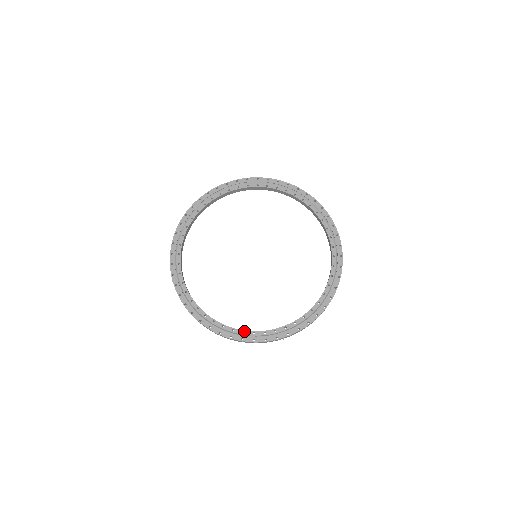
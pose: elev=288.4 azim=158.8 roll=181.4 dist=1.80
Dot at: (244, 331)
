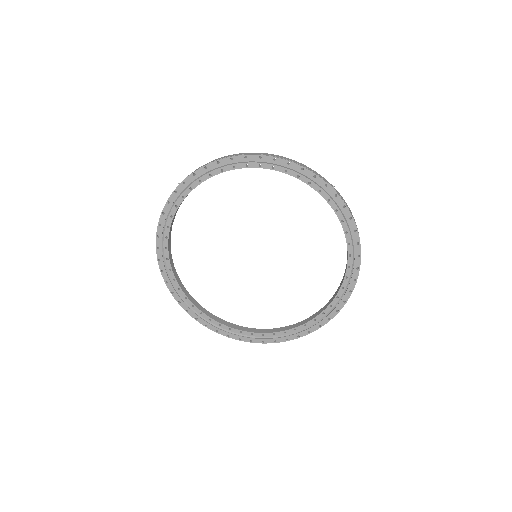
Dot at: (285, 331)
